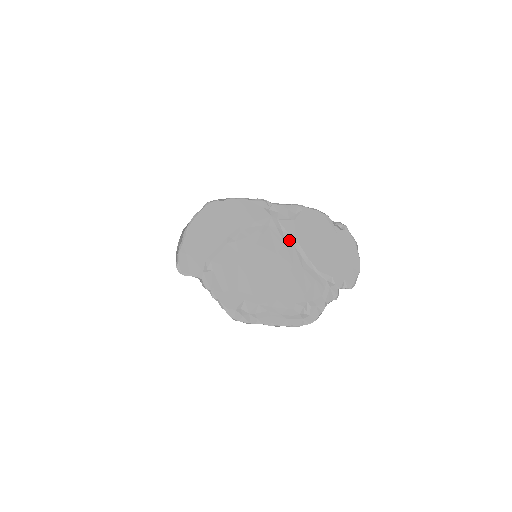
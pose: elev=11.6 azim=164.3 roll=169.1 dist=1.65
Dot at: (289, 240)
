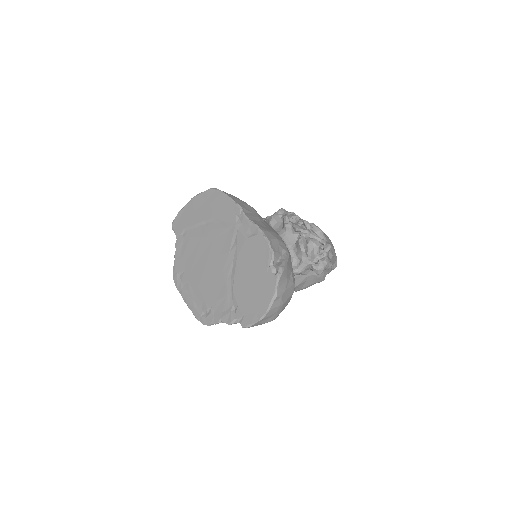
Dot at: (233, 251)
